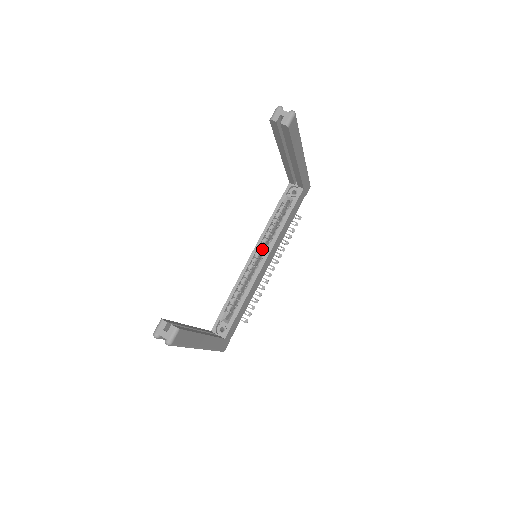
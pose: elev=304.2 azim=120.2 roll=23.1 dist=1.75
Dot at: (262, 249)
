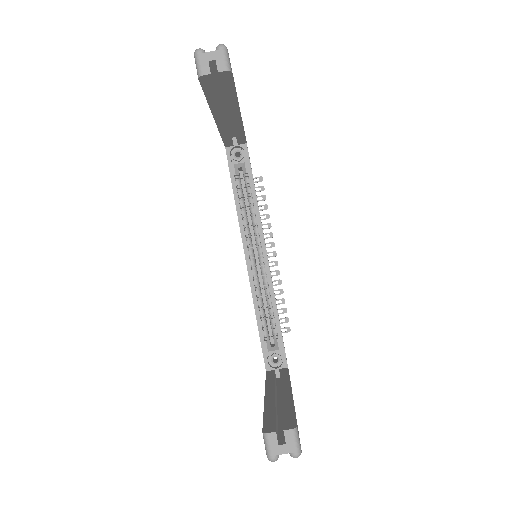
Dot at: (251, 243)
